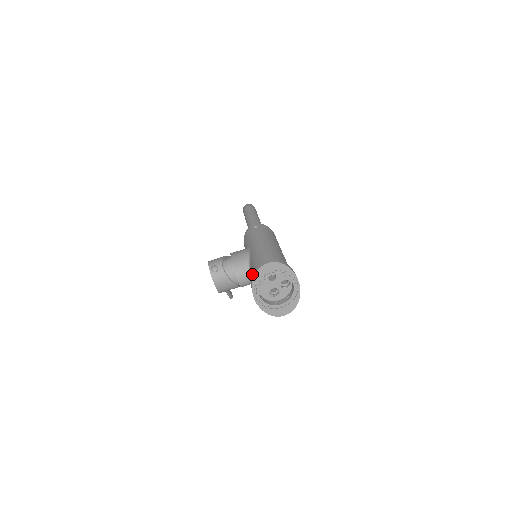
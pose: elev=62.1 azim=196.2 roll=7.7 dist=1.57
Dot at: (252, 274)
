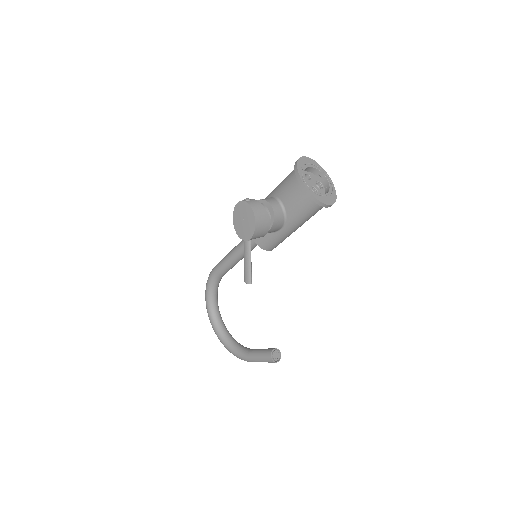
Dot at: (287, 186)
